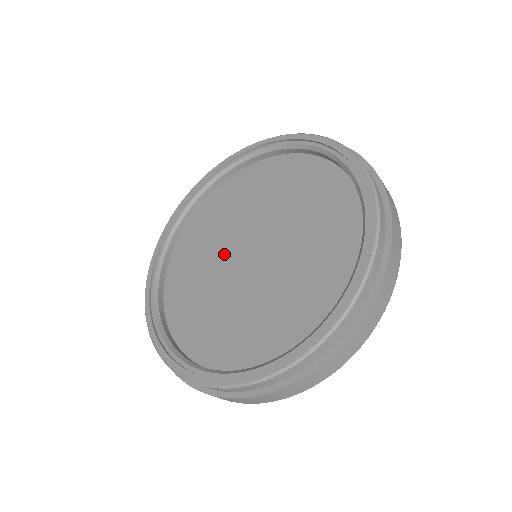
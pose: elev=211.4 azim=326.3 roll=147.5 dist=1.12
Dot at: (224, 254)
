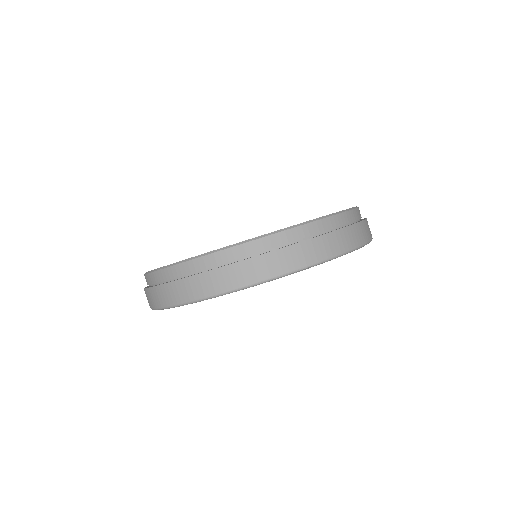
Dot at: occluded
